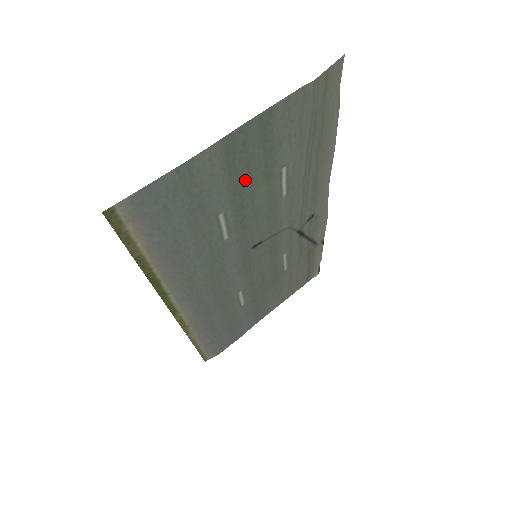
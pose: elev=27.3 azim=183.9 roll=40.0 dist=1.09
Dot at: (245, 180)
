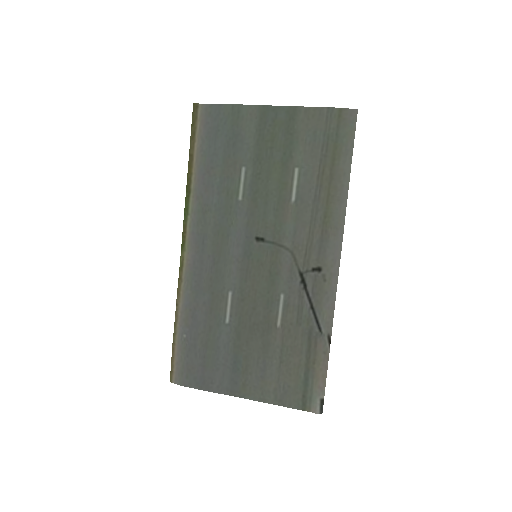
Dot at: (267, 153)
